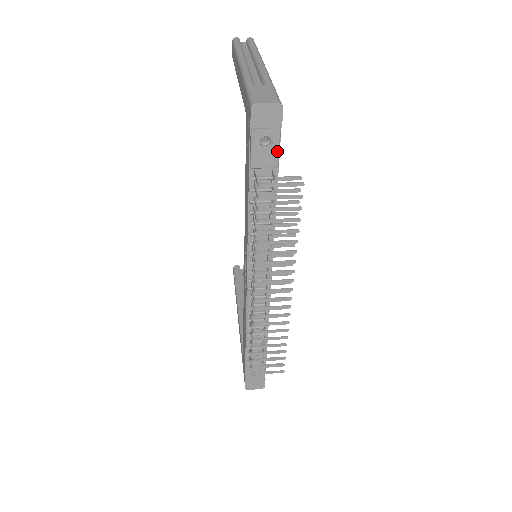
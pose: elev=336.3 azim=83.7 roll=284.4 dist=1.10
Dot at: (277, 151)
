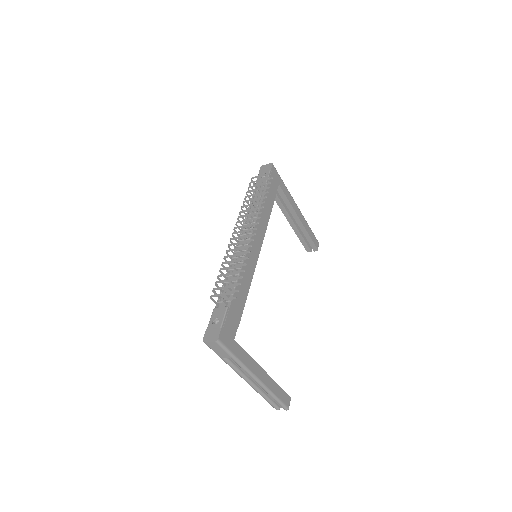
Dot at: occluded
